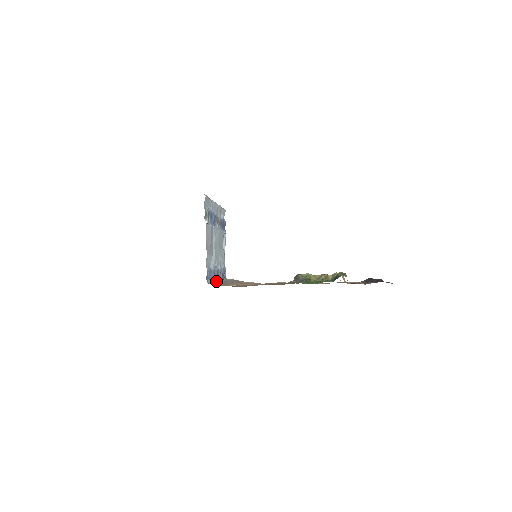
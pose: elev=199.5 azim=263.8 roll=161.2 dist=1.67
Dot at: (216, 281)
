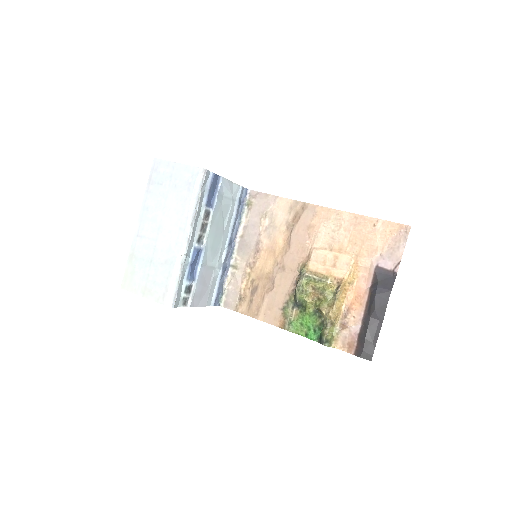
Dot at: (229, 266)
